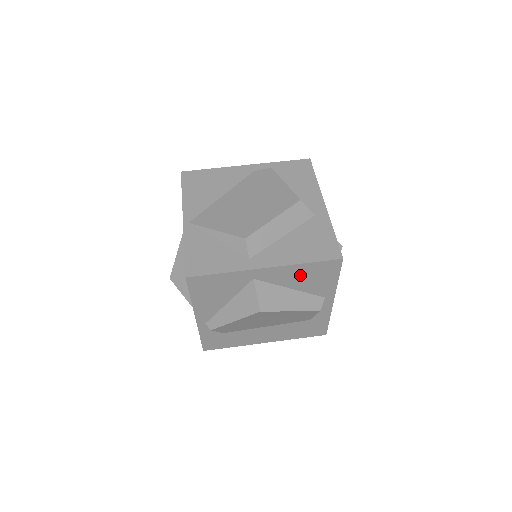
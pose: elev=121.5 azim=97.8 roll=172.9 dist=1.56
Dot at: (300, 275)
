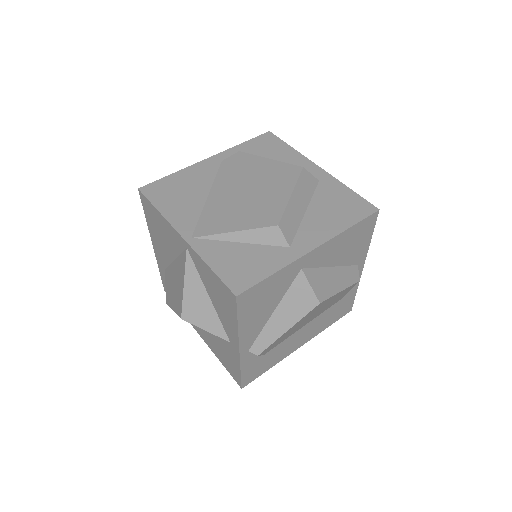
Dot at: (342, 246)
